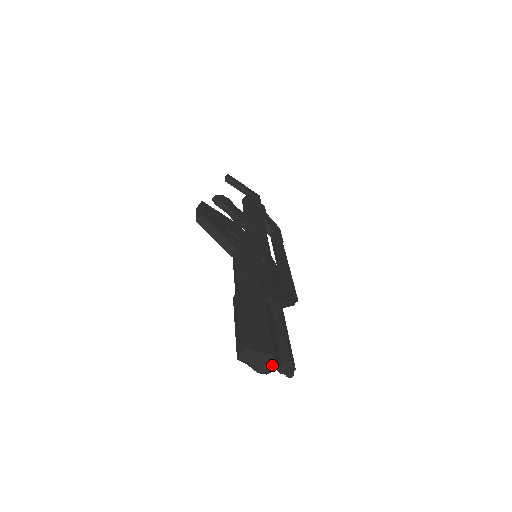
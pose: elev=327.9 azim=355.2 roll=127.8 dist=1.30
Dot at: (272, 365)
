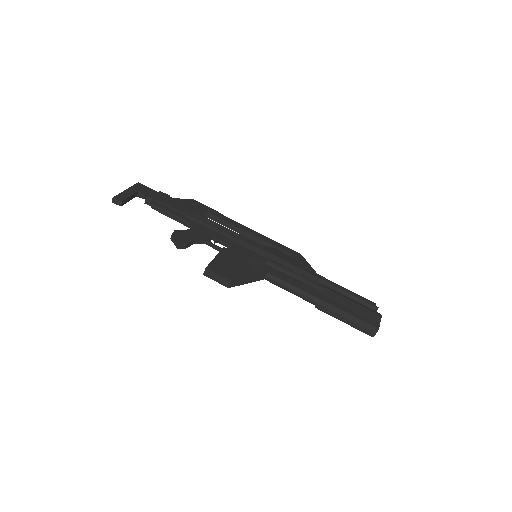
Dot at: occluded
